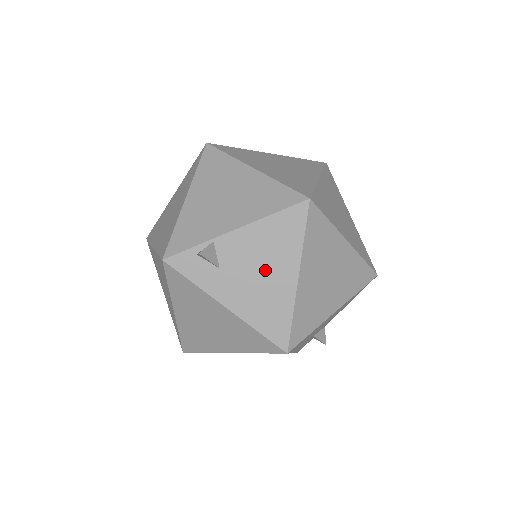
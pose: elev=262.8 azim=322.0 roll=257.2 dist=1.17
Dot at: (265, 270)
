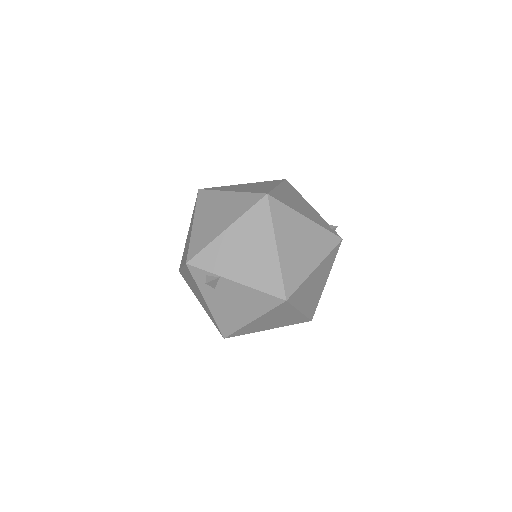
Dot at: (238, 306)
